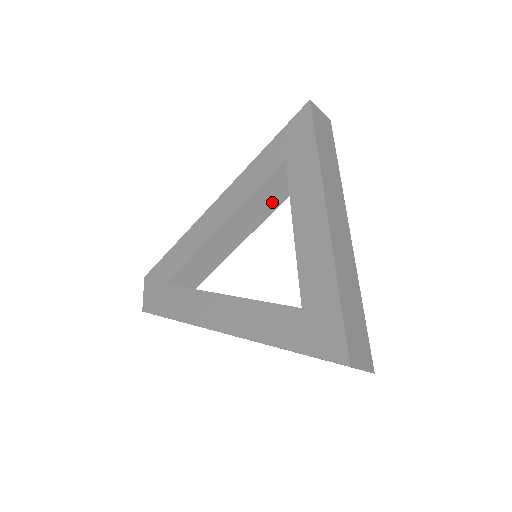
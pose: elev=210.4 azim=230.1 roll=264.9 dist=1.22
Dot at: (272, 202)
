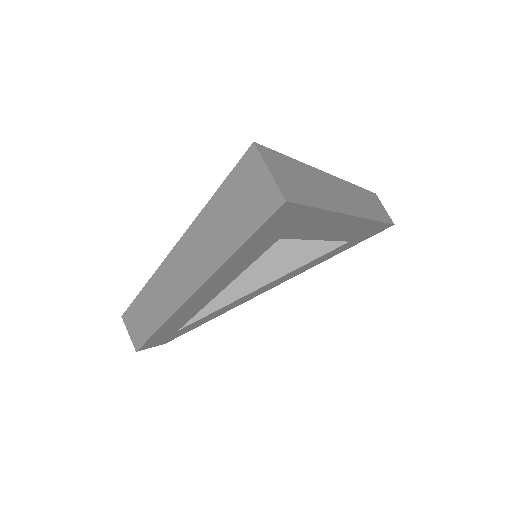
Dot at: (304, 253)
